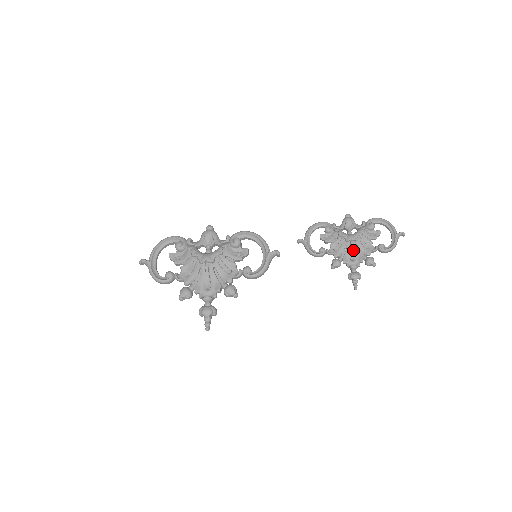
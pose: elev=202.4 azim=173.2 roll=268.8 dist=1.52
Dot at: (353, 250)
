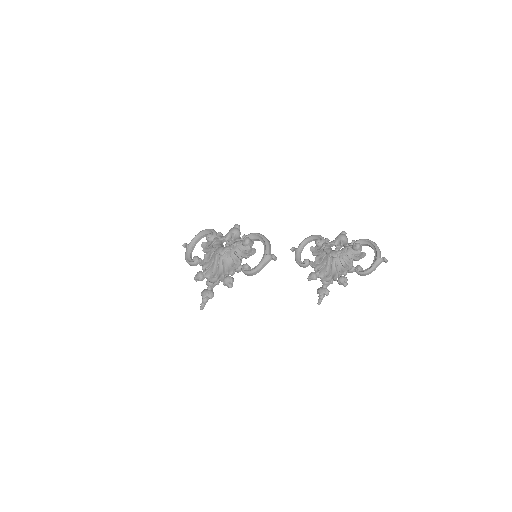
Dot at: (330, 266)
